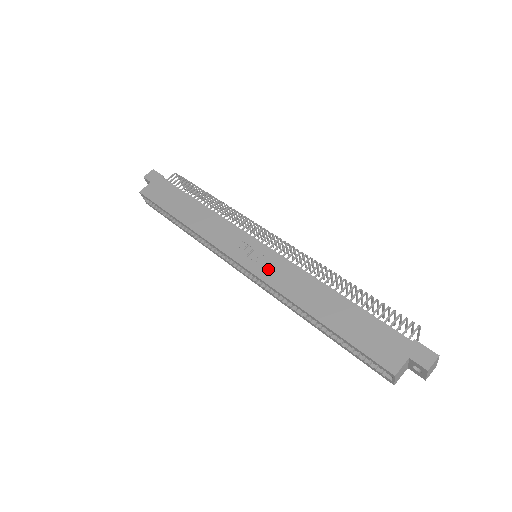
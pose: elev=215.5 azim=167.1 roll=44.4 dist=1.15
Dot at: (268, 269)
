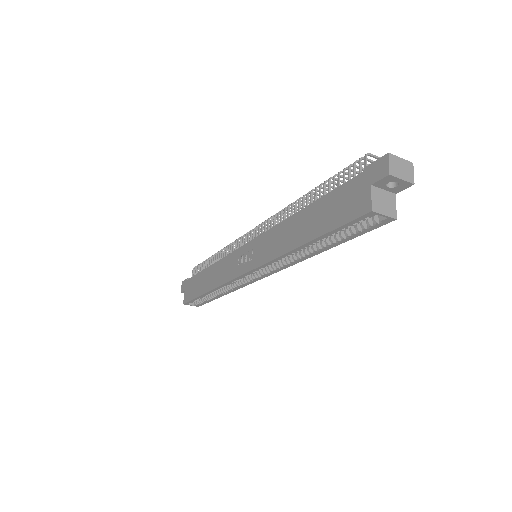
Dot at: (259, 254)
